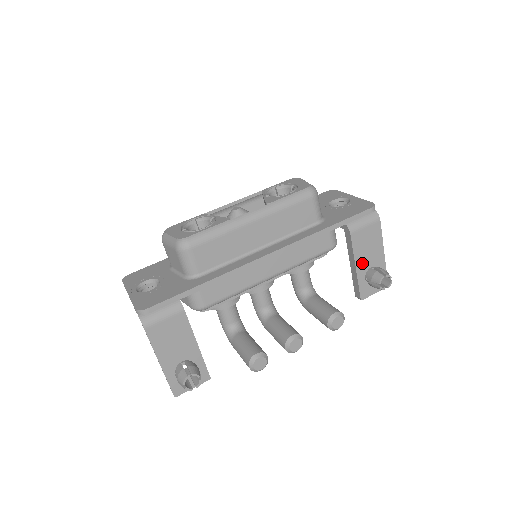
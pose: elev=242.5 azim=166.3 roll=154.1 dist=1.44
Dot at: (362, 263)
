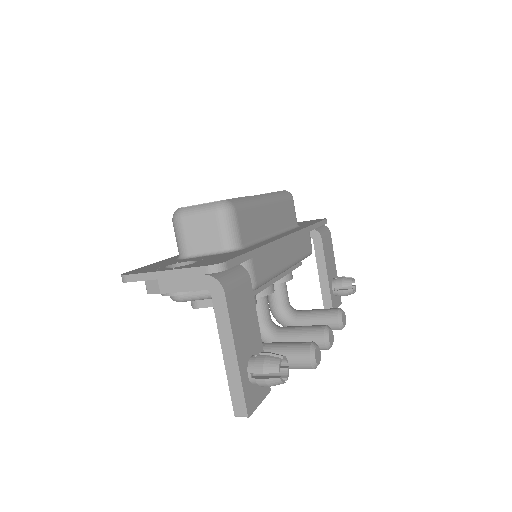
Dot at: (329, 272)
